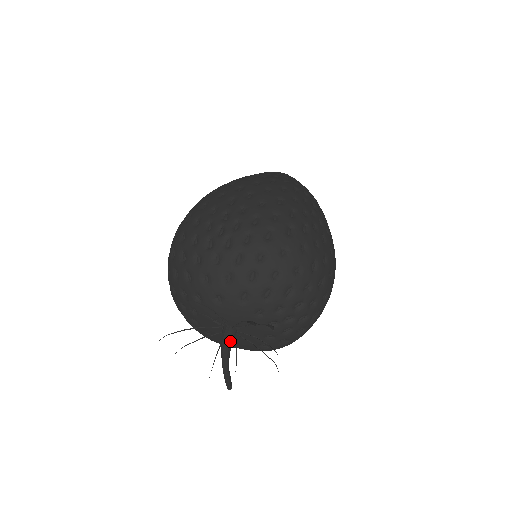
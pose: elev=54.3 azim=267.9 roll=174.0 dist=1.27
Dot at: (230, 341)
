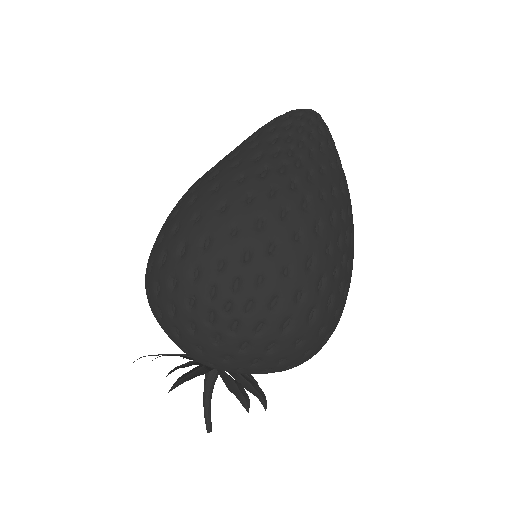
Dot at: (214, 381)
